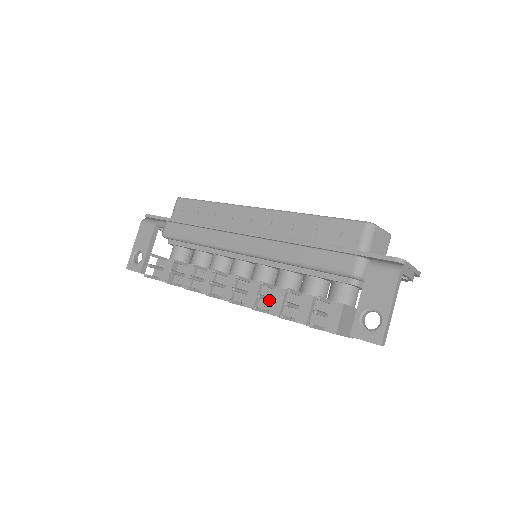
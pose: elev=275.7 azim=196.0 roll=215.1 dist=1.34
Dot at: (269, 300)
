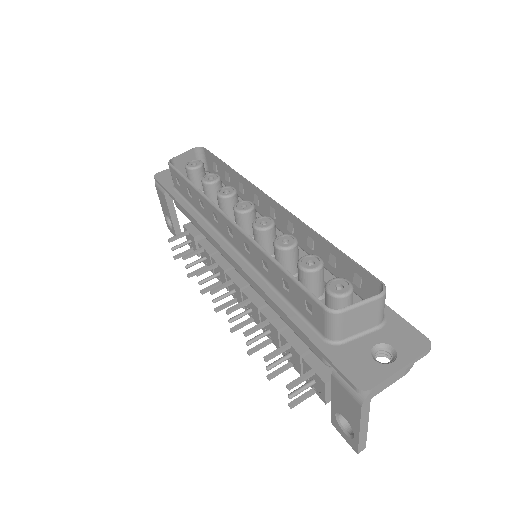
Dot at: (266, 335)
